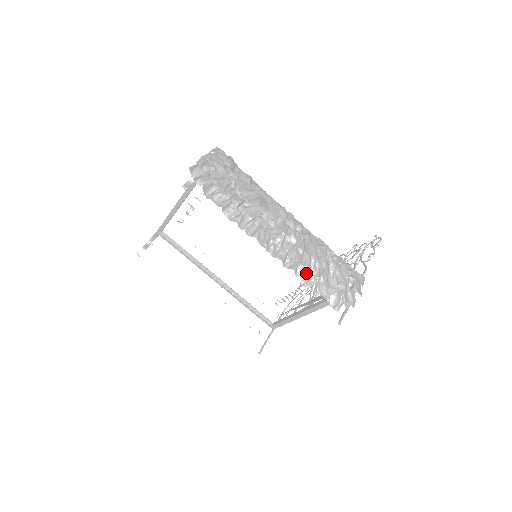
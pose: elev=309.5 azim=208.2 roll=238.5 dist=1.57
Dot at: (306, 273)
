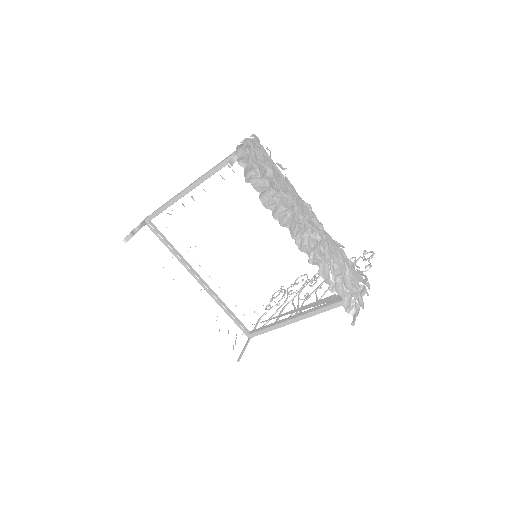
Dot at: (326, 272)
